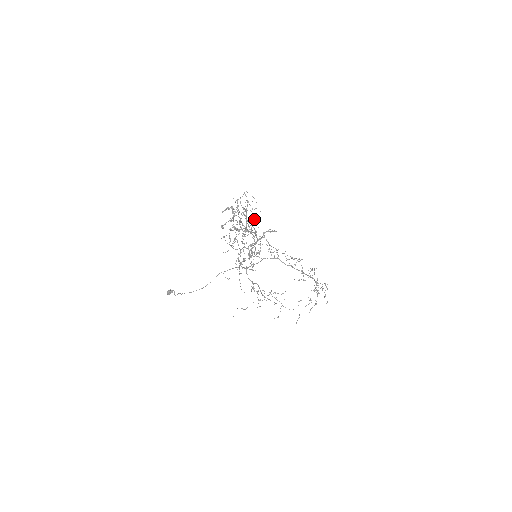
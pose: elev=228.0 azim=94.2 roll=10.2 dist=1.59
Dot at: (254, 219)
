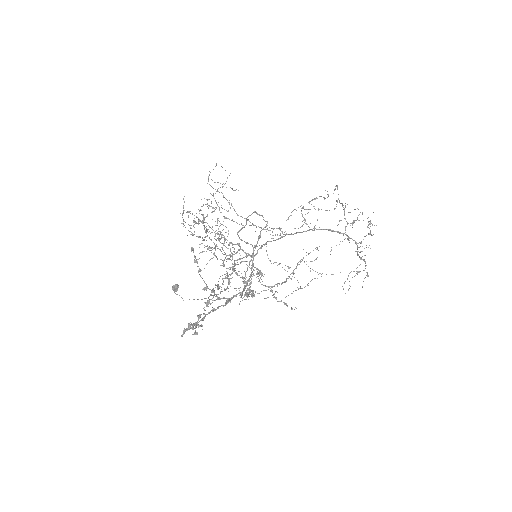
Dot at: occluded
